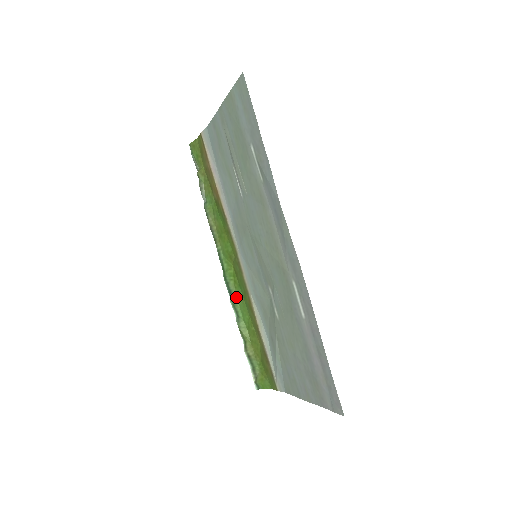
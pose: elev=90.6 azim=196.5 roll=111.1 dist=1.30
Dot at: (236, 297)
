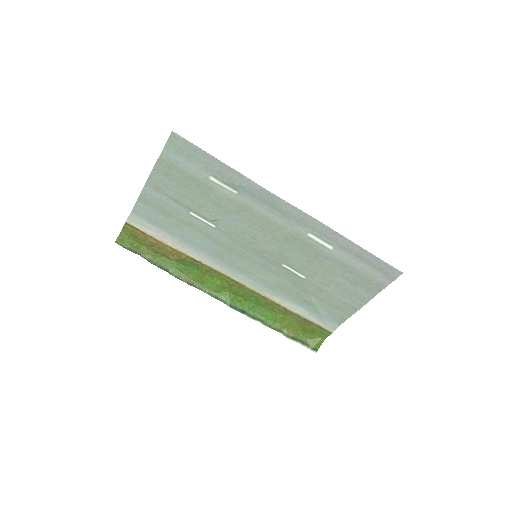
Dot at: (249, 311)
